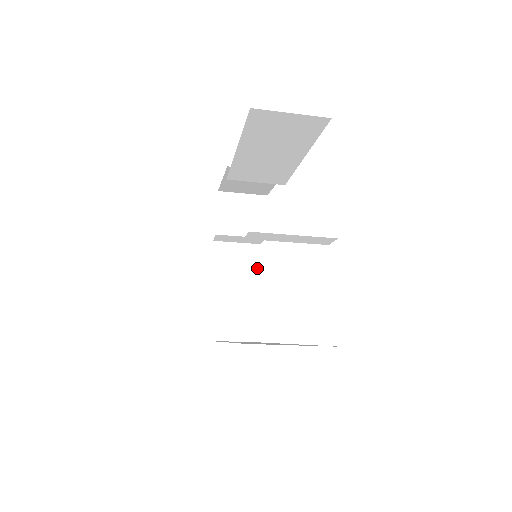
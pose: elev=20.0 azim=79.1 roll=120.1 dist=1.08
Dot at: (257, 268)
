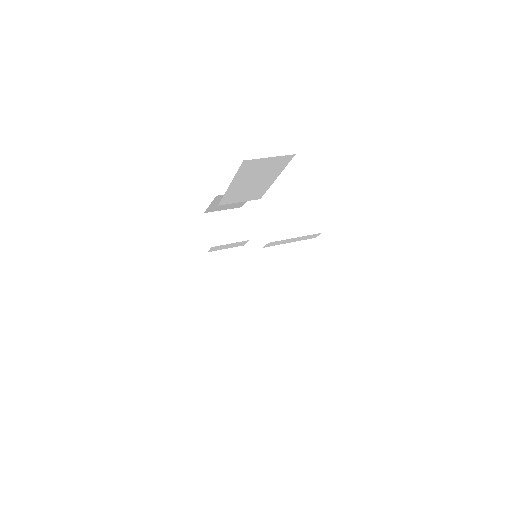
Dot at: (246, 264)
